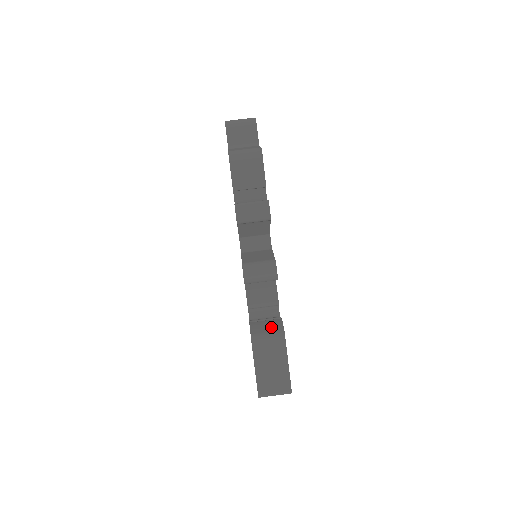
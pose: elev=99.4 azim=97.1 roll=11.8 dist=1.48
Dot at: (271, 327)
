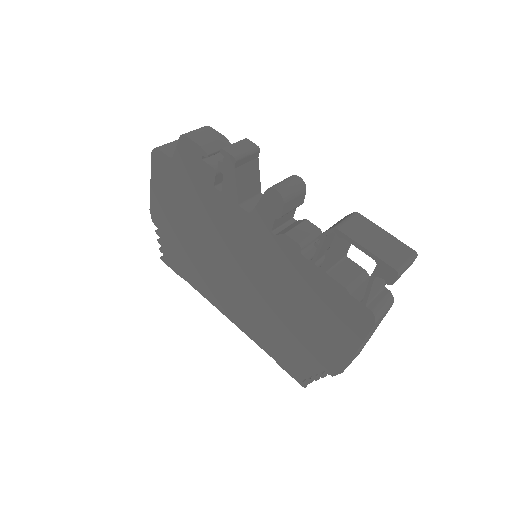
Dot at: (340, 220)
